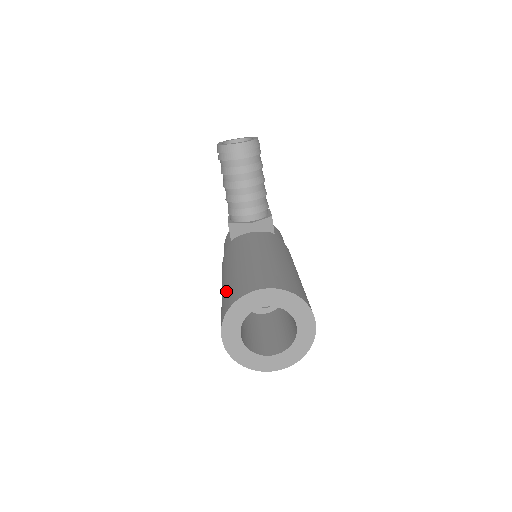
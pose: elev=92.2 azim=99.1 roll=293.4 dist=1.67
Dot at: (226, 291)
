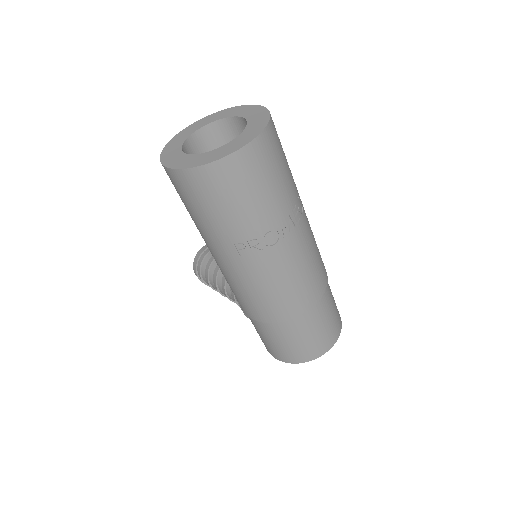
Dot at: occluded
